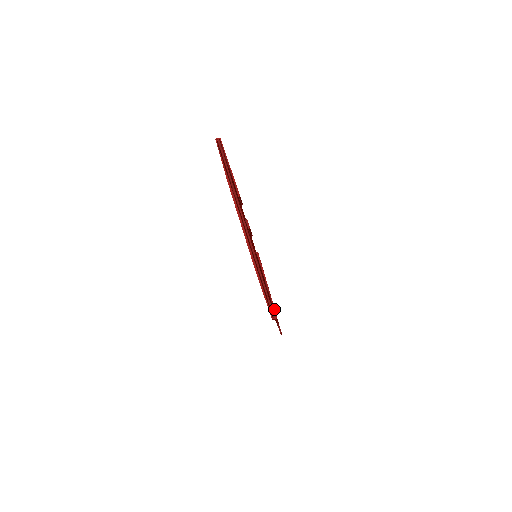
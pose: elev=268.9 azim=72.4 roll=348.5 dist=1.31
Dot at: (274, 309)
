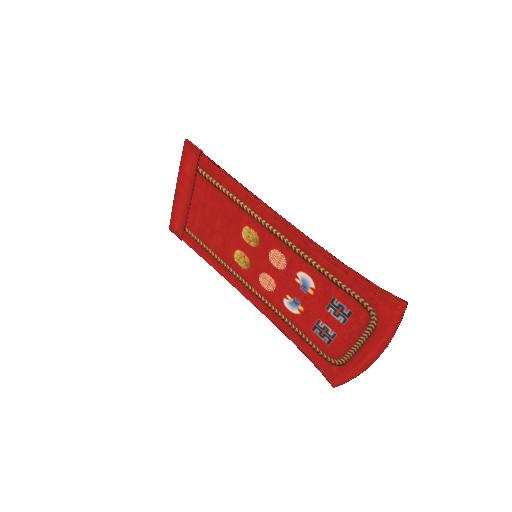
Dot at: (186, 143)
